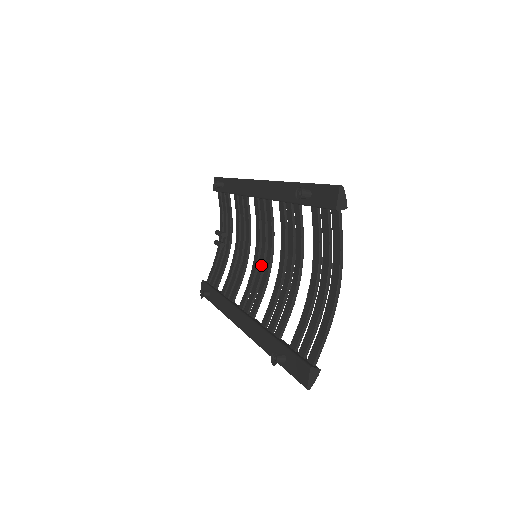
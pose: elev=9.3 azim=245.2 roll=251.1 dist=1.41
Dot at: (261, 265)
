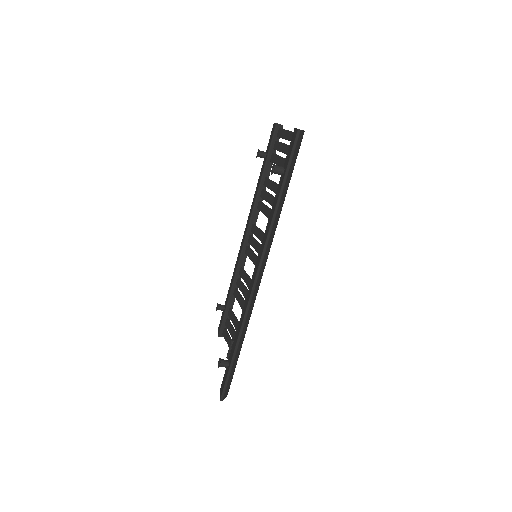
Dot at: occluded
